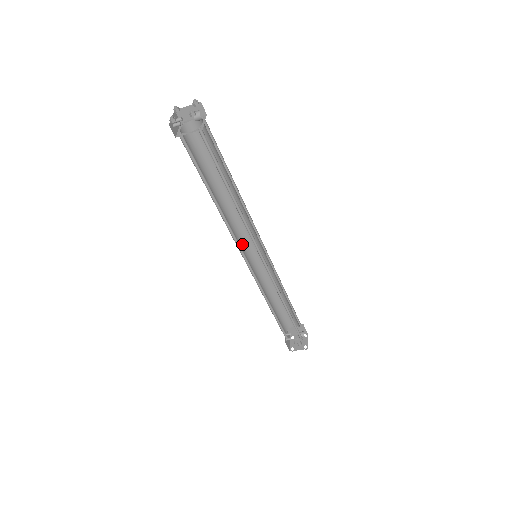
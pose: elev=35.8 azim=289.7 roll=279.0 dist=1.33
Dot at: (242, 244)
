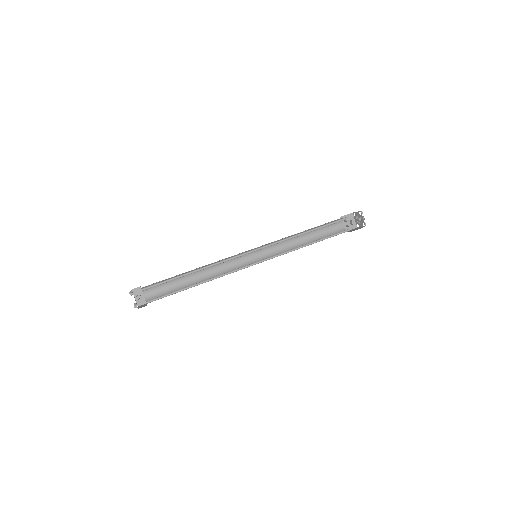
Dot at: (242, 257)
